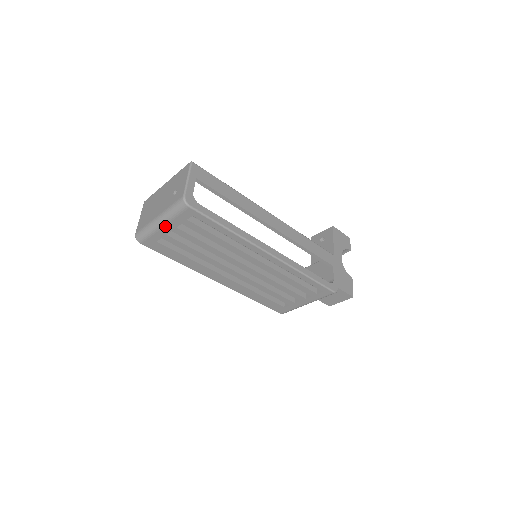
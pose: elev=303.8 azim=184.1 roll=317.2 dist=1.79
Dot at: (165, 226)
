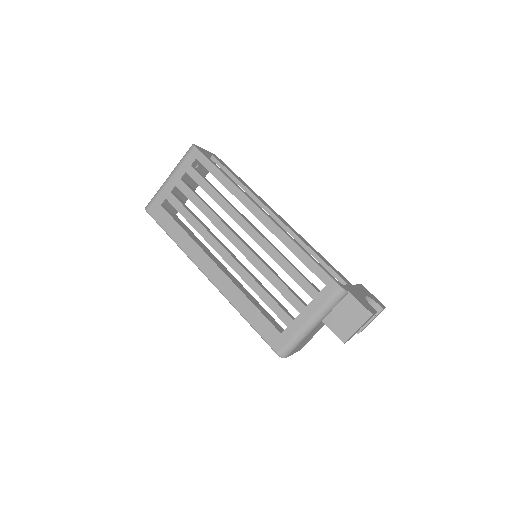
Dot at: (172, 179)
